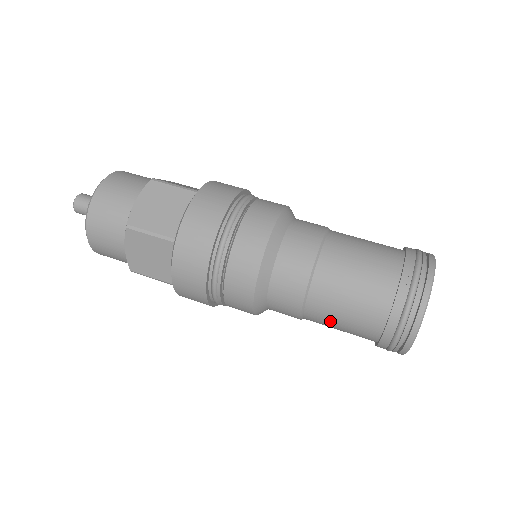
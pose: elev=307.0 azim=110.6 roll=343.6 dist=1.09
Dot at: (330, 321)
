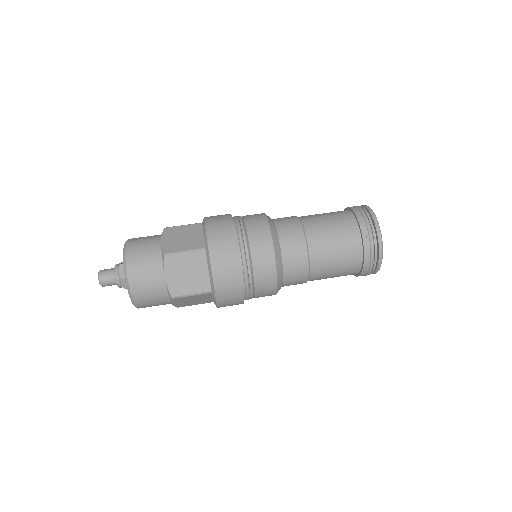
Dot at: (328, 263)
